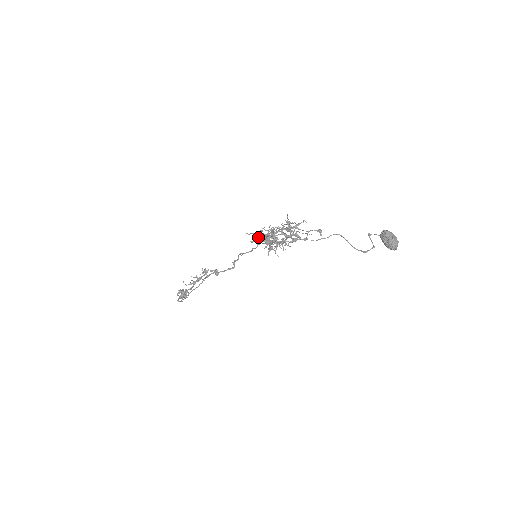
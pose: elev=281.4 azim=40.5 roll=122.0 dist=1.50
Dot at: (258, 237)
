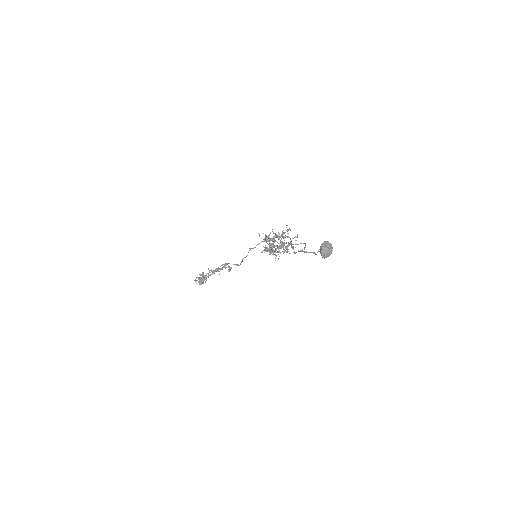
Dot at: occluded
